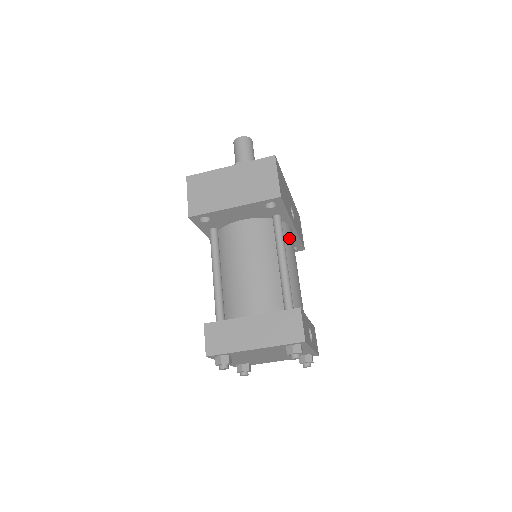
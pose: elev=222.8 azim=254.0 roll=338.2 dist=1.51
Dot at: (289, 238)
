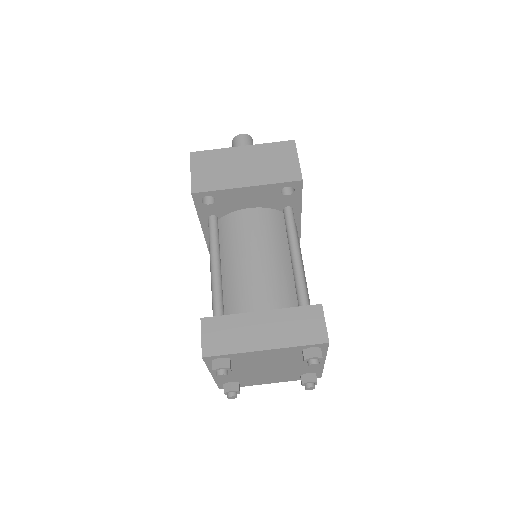
Dot at: occluded
